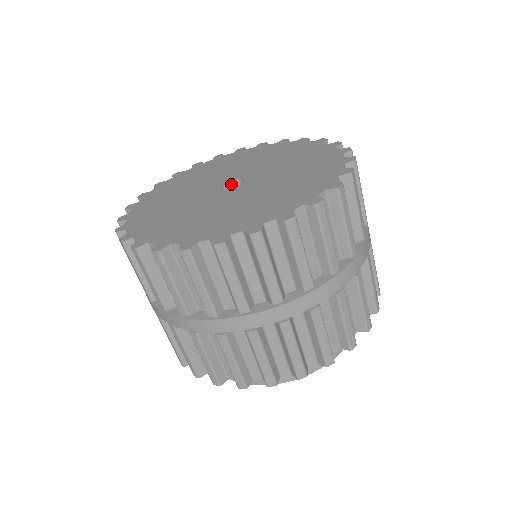
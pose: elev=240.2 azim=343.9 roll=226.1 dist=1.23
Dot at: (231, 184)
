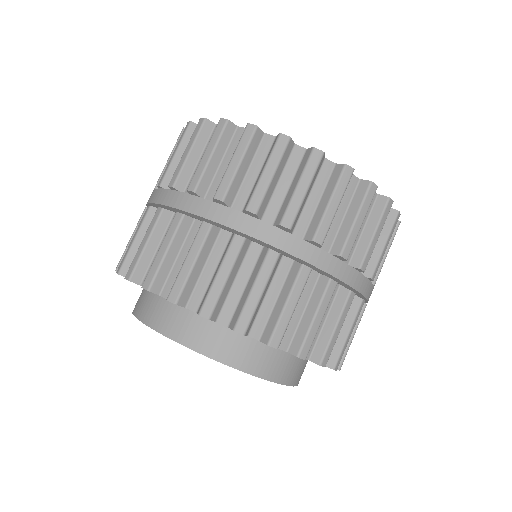
Dot at: occluded
